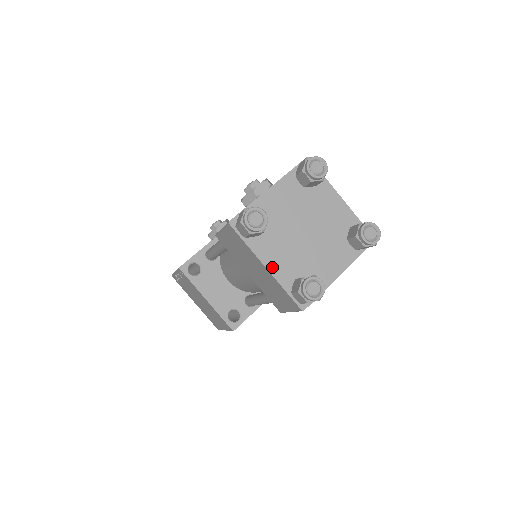
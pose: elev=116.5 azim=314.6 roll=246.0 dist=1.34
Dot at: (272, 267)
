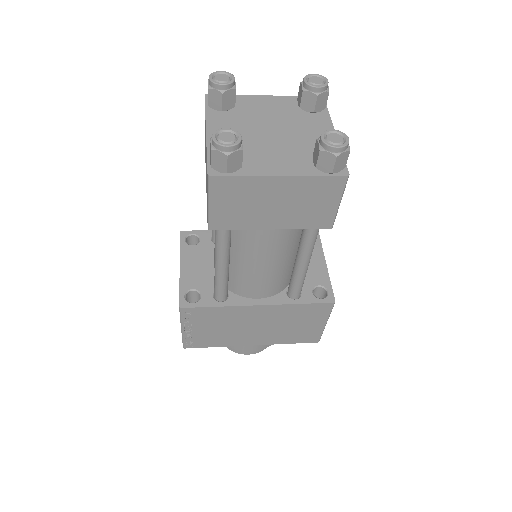
Dot at: occluded
